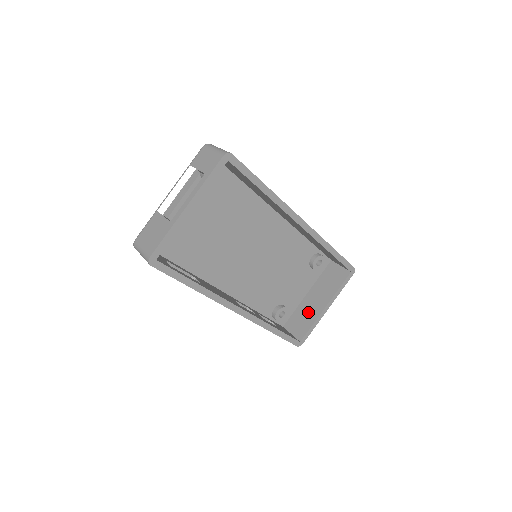
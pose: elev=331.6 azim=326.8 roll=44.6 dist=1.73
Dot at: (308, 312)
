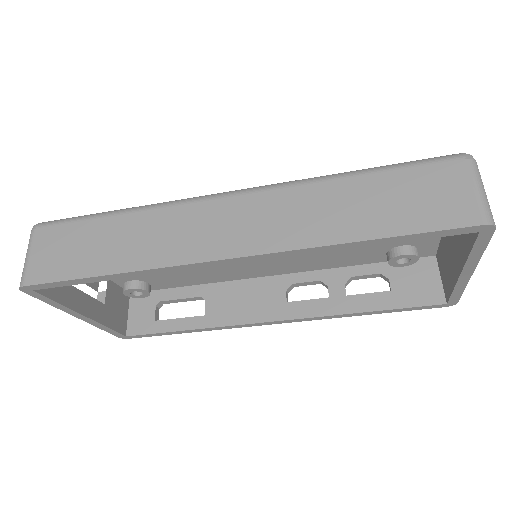
Dot at: (448, 261)
